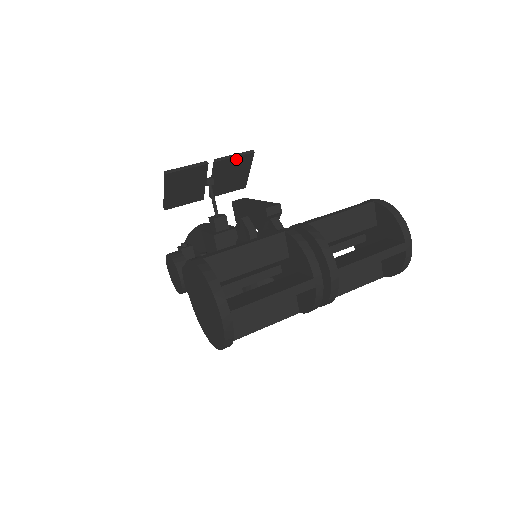
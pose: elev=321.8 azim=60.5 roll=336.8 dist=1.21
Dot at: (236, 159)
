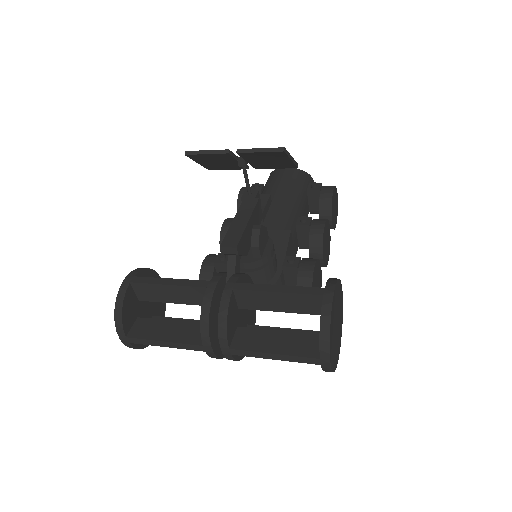
Dot at: (263, 153)
